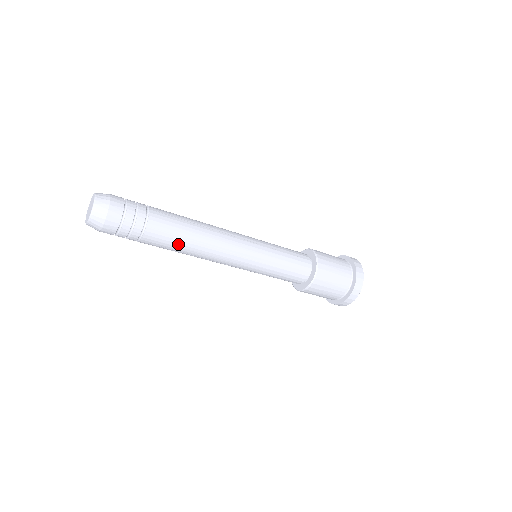
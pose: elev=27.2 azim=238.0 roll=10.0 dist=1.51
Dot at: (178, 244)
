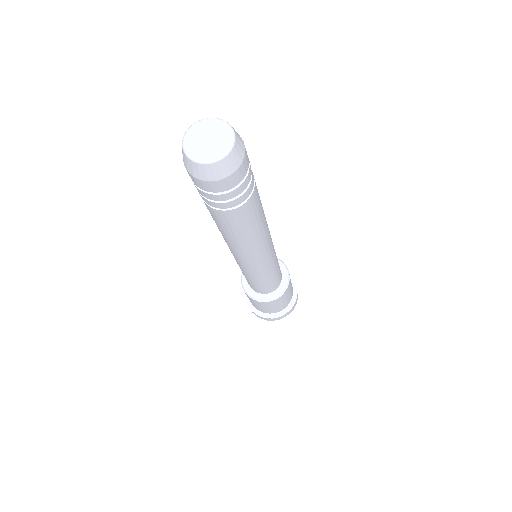
Dot at: (233, 232)
